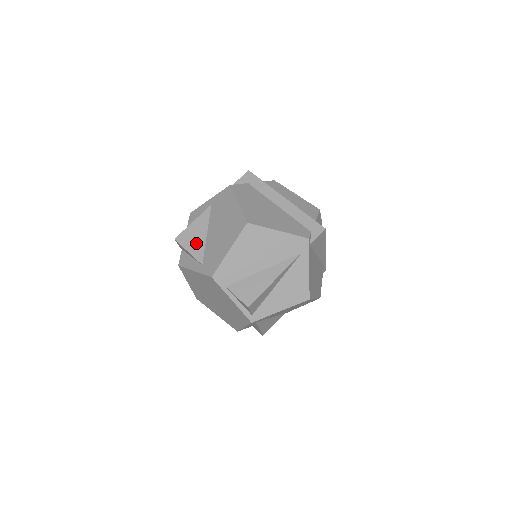
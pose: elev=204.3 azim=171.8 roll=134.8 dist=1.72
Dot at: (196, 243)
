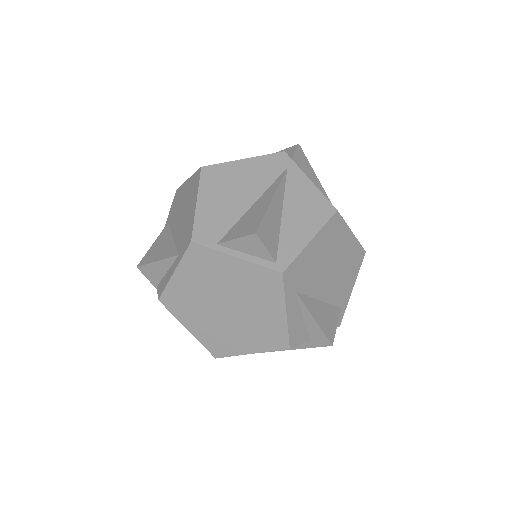
Dot at: (163, 250)
